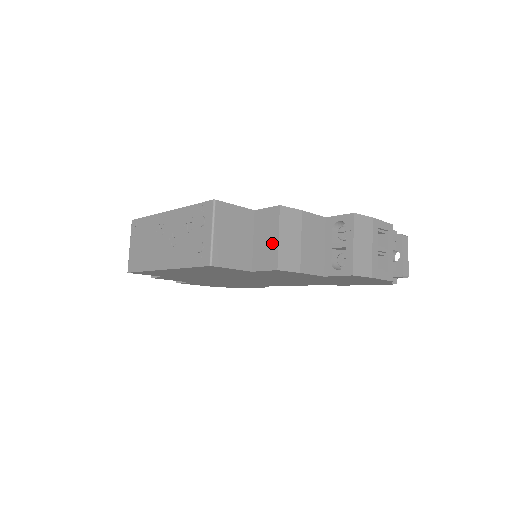
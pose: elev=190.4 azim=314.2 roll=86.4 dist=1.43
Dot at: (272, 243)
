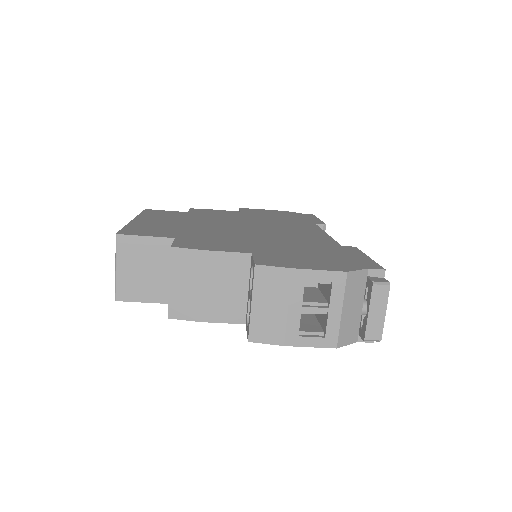
Dot at: occluded
